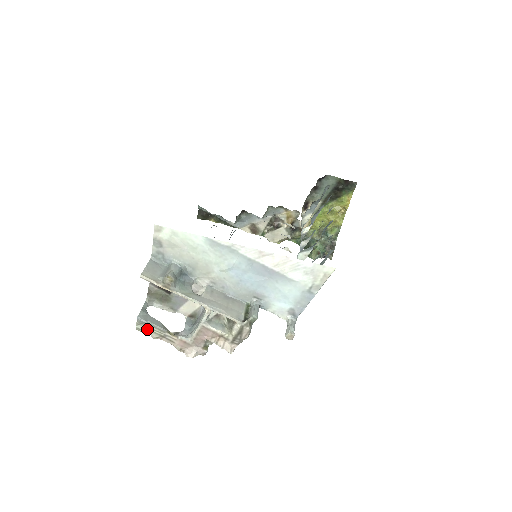
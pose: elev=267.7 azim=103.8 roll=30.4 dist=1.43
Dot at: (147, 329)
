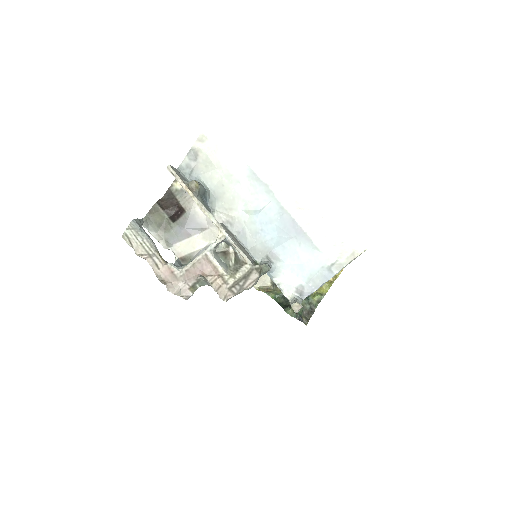
Dot at: (136, 239)
